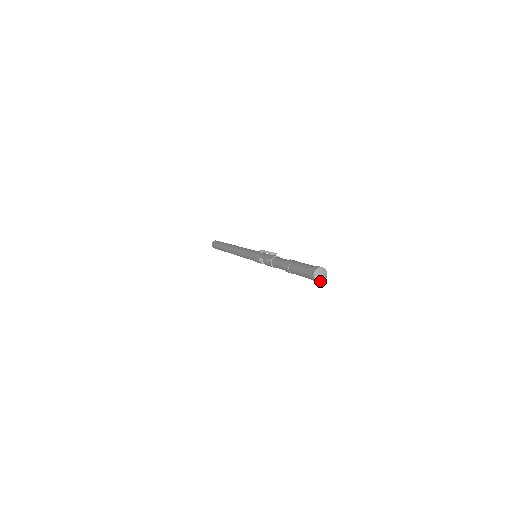
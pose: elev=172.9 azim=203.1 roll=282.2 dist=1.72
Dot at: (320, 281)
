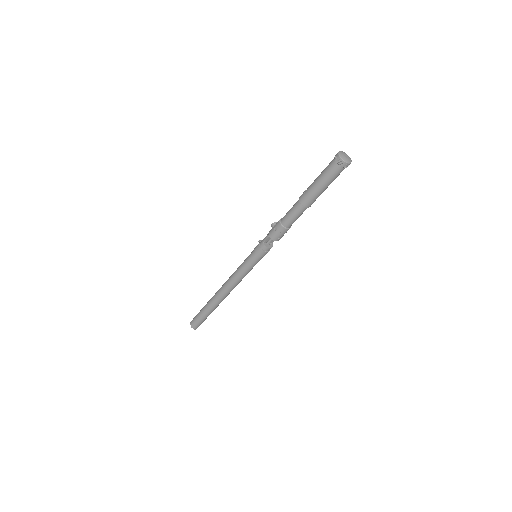
Dot at: (348, 162)
